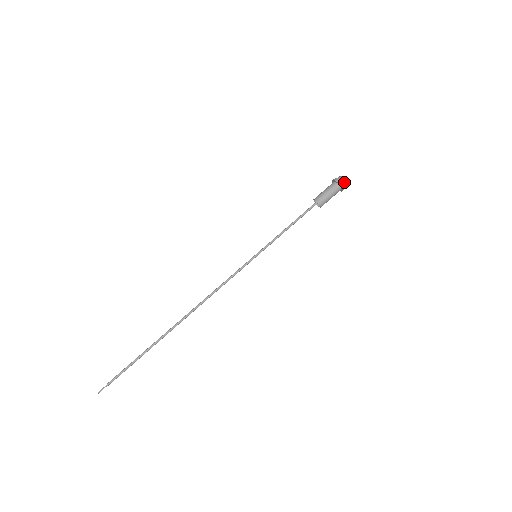
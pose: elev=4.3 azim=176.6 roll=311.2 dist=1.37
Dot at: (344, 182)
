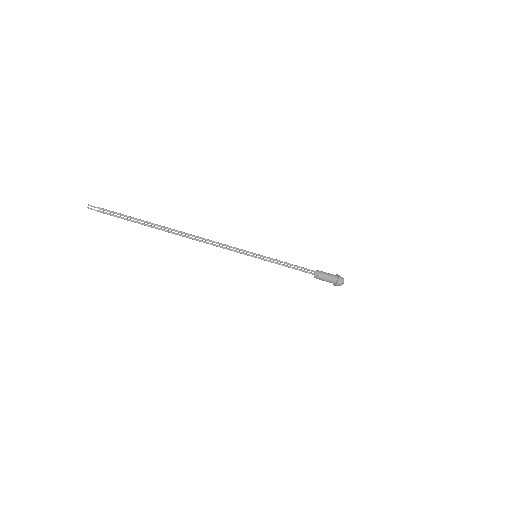
Dot at: (342, 278)
